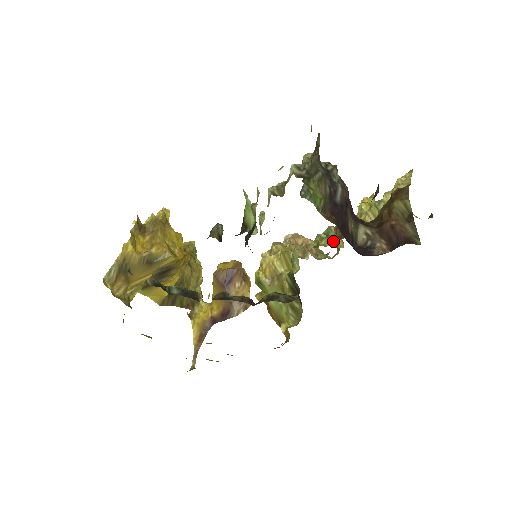
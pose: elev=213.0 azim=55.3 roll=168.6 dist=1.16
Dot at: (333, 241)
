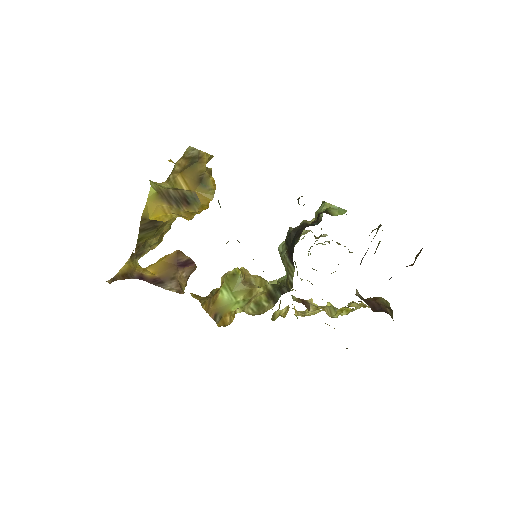
Dot at: (300, 300)
